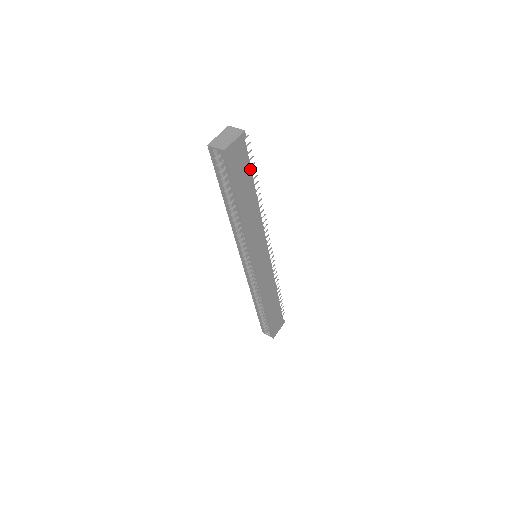
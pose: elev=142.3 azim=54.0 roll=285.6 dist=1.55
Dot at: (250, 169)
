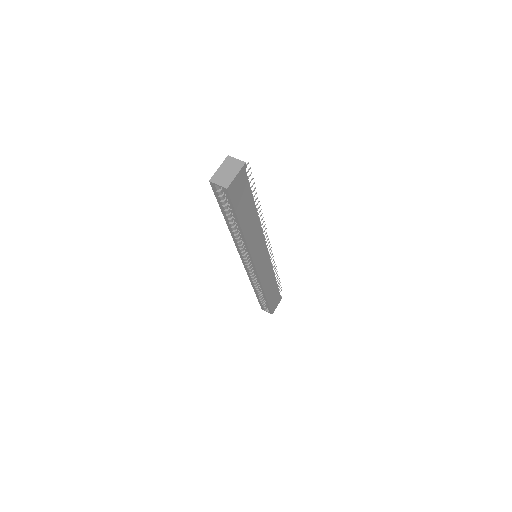
Dot at: (251, 192)
